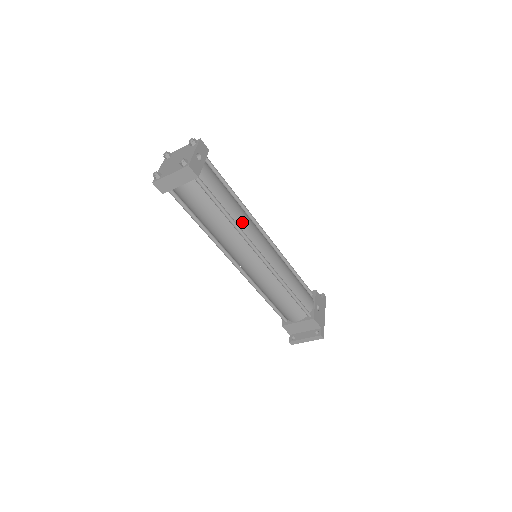
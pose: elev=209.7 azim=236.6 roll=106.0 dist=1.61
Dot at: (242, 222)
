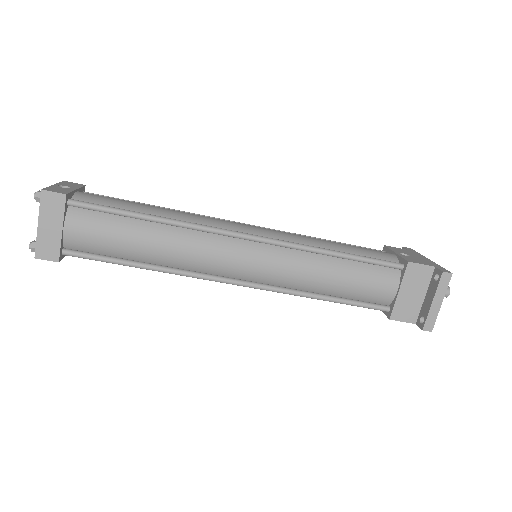
Dot at: (184, 218)
